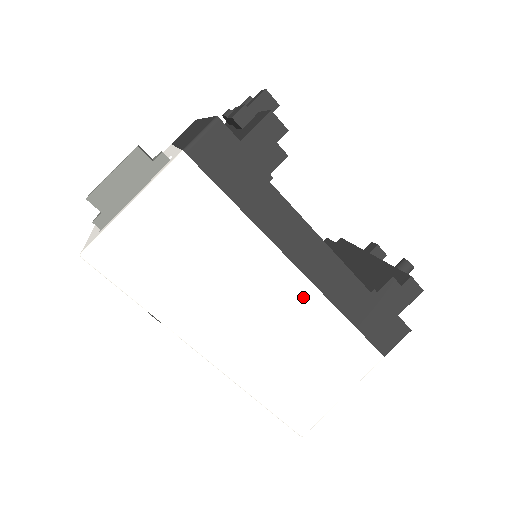
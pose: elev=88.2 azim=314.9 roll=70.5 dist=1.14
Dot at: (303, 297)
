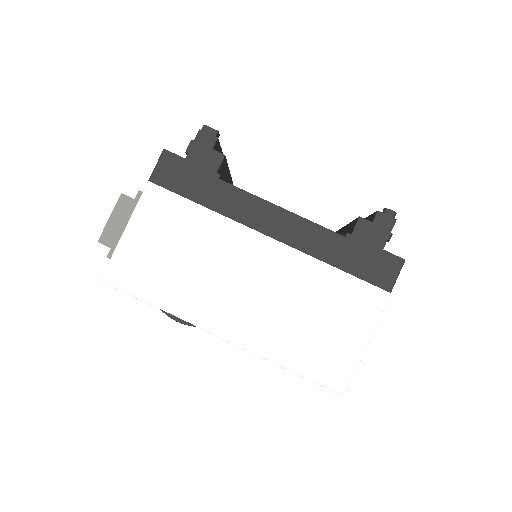
Dot at: (284, 260)
